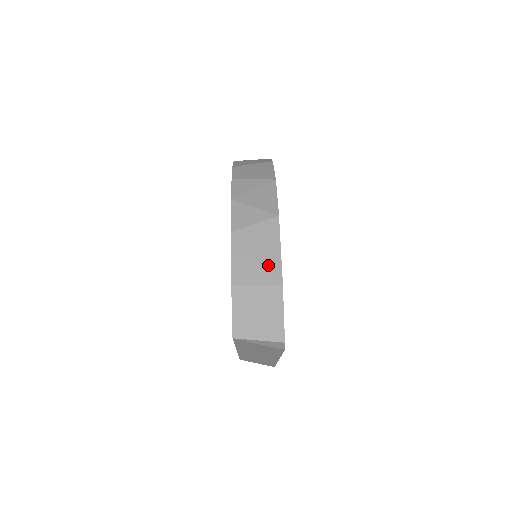
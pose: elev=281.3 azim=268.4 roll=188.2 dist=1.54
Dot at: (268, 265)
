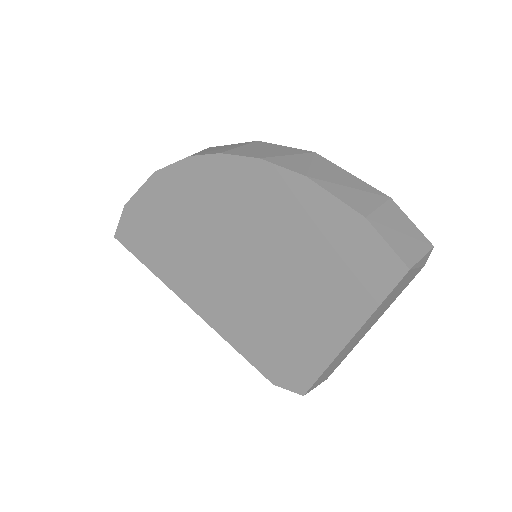
Dot at: (363, 188)
